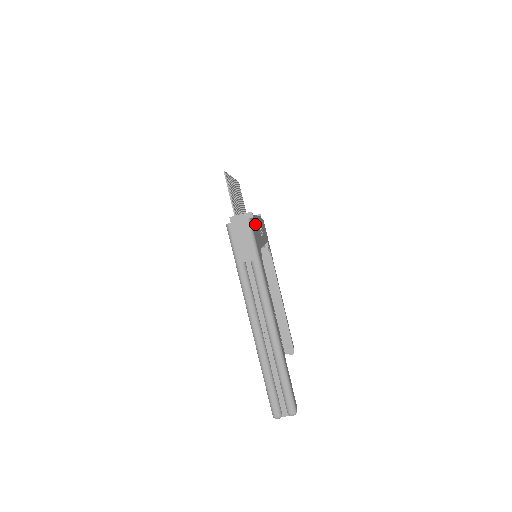
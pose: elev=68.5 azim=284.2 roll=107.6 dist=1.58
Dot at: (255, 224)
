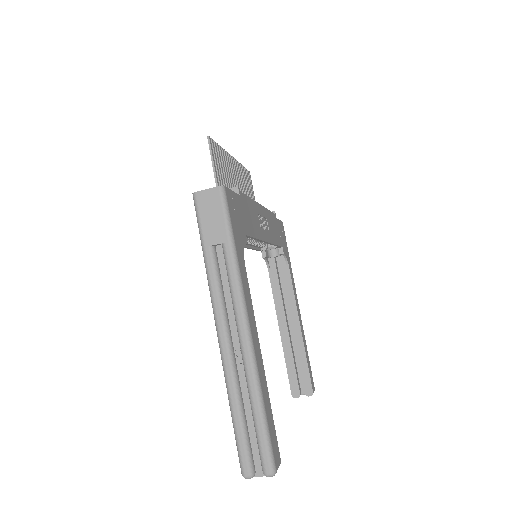
Dot at: (243, 204)
